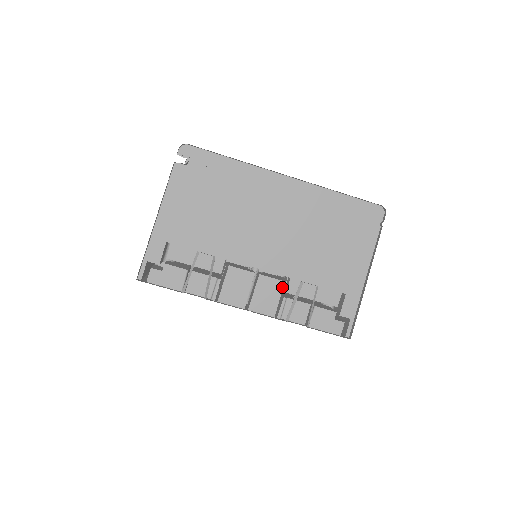
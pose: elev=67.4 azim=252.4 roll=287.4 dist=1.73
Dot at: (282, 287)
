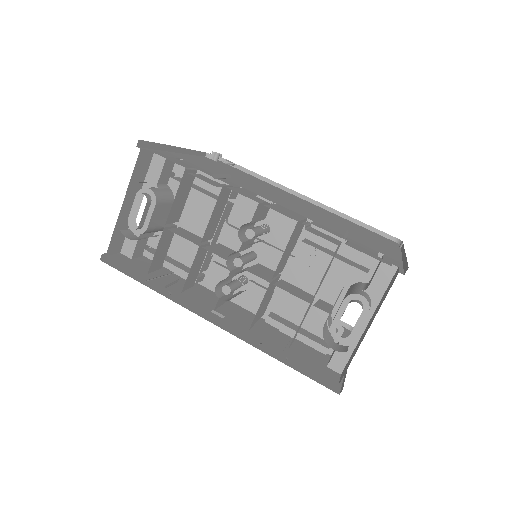
Dot at: (305, 218)
